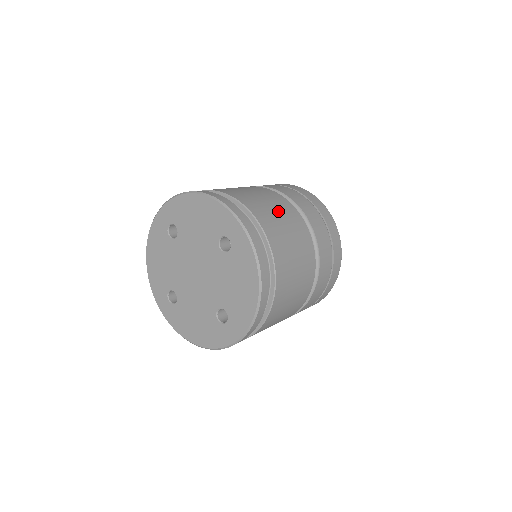
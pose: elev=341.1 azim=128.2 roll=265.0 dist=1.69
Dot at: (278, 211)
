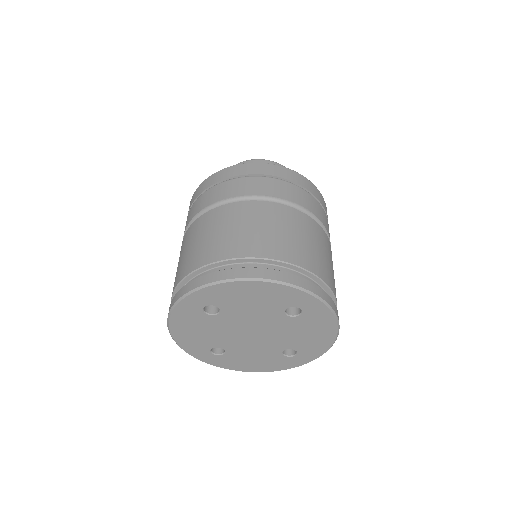
Dot at: (308, 238)
